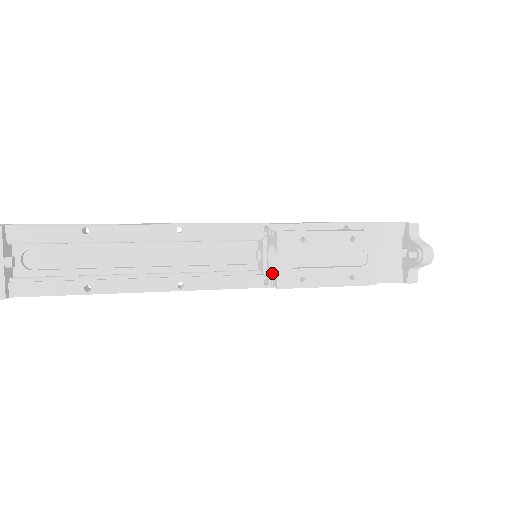
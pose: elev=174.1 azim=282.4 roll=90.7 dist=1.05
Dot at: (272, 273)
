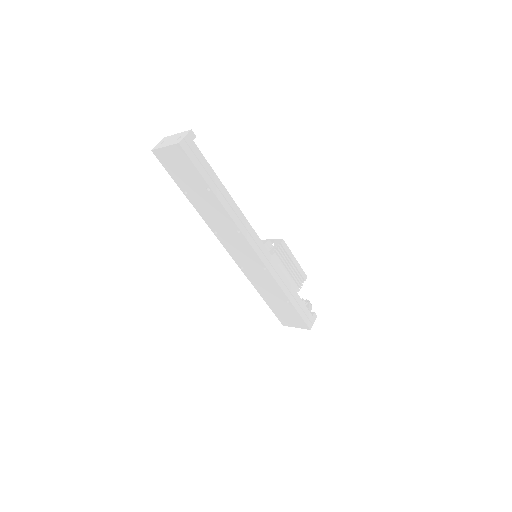
Dot at: (273, 246)
